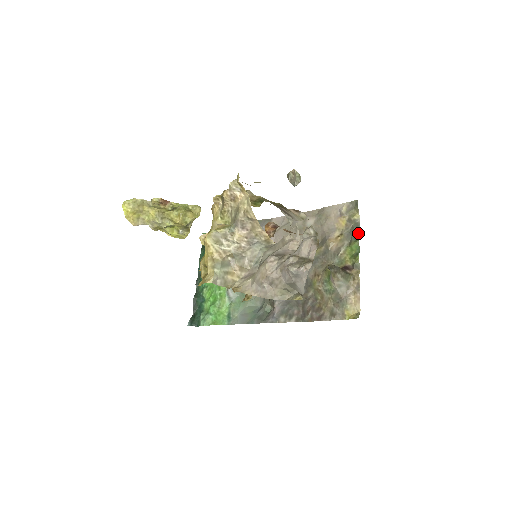
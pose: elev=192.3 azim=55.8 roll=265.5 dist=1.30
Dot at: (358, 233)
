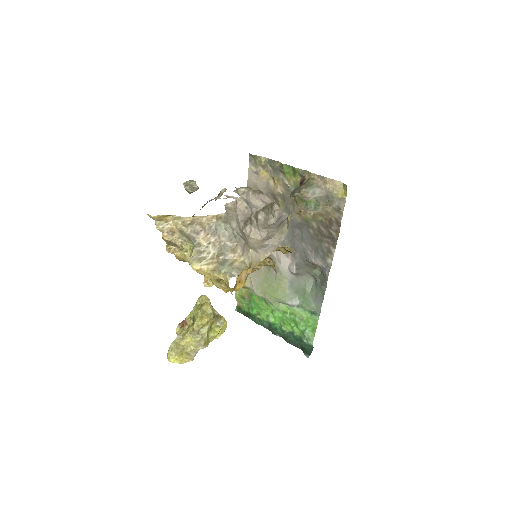
Dot at: (277, 163)
